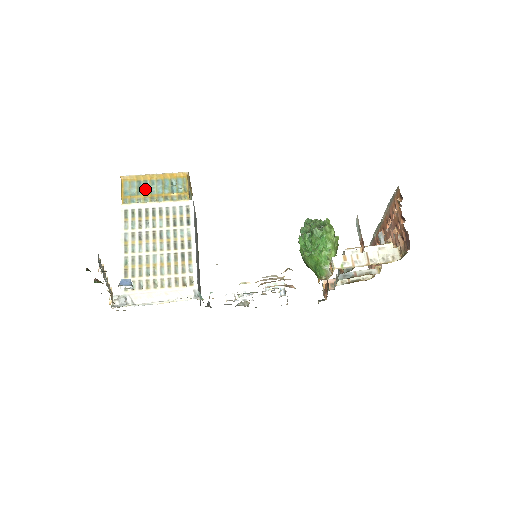
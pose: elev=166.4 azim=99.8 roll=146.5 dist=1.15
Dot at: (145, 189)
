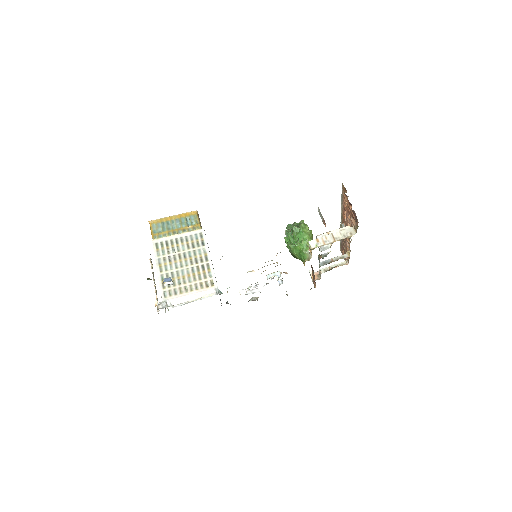
Dot at: (168, 227)
